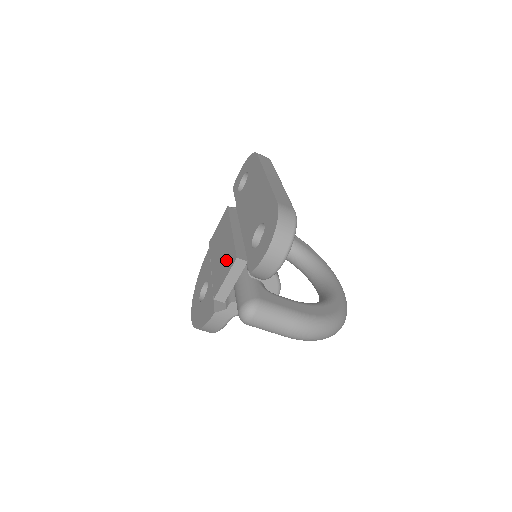
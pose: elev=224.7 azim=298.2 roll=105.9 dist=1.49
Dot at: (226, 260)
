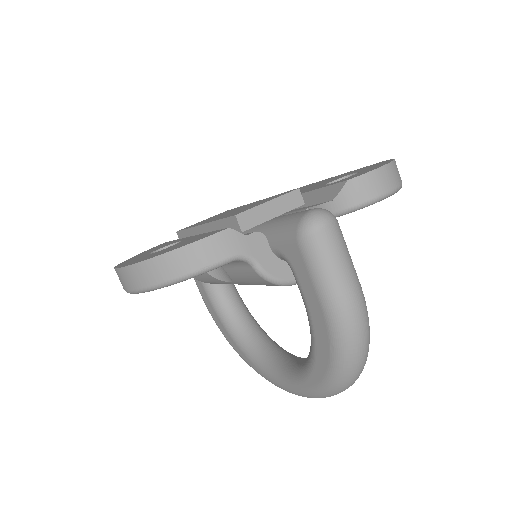
Dot at: (260, 202)
